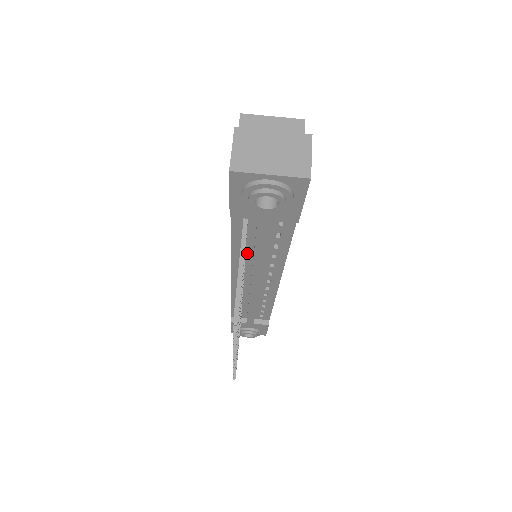
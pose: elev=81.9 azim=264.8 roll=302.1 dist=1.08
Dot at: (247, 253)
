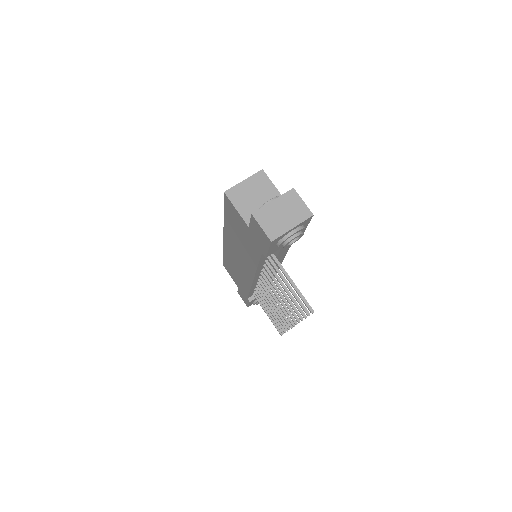
Dot at: occluded
